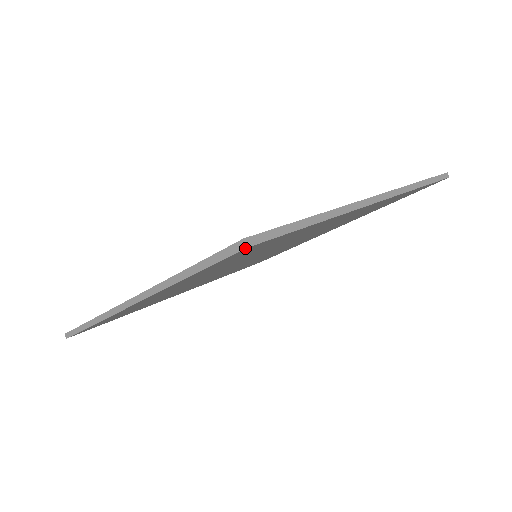
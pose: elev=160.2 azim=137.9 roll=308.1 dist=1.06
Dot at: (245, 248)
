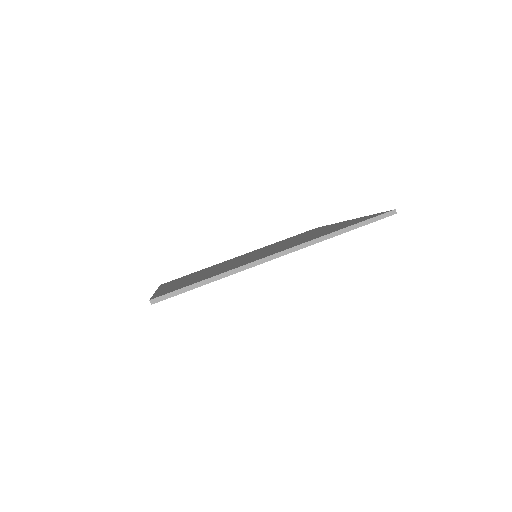
Dot at: (151, 304)
